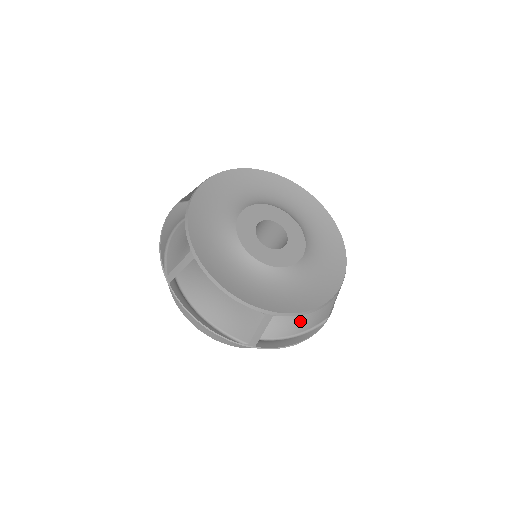
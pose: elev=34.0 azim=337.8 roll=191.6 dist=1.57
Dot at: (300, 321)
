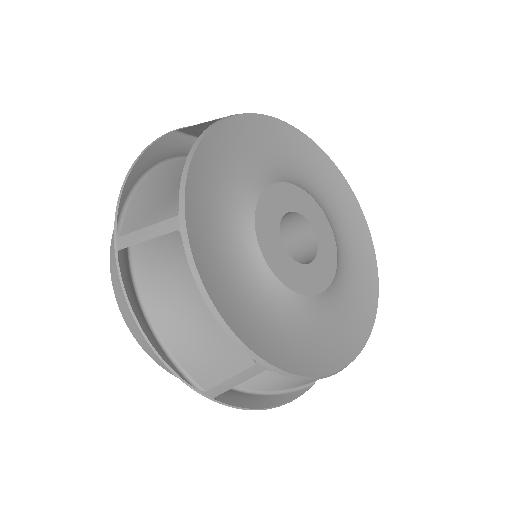
Dot at: occluded
